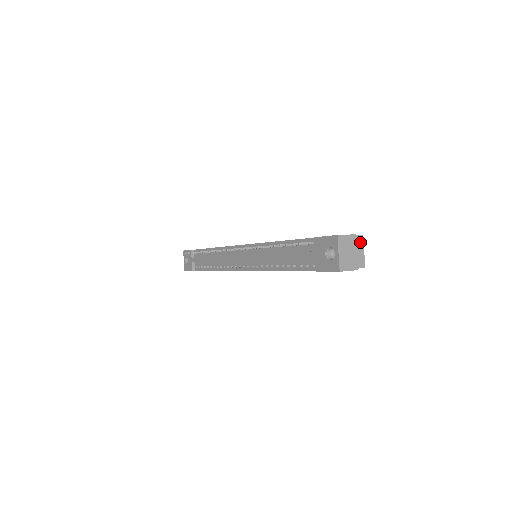
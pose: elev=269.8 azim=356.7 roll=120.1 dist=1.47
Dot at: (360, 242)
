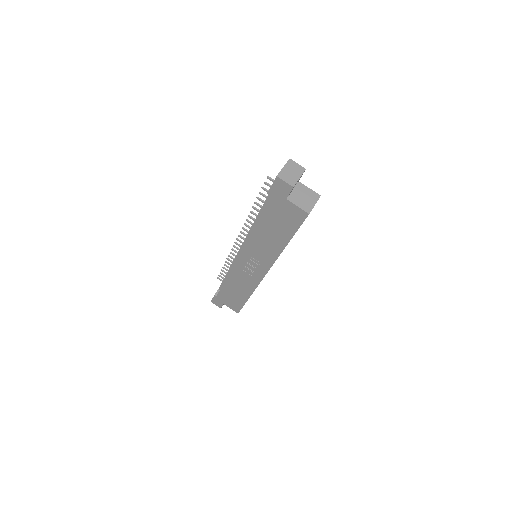
Dot at: (315, 197)
